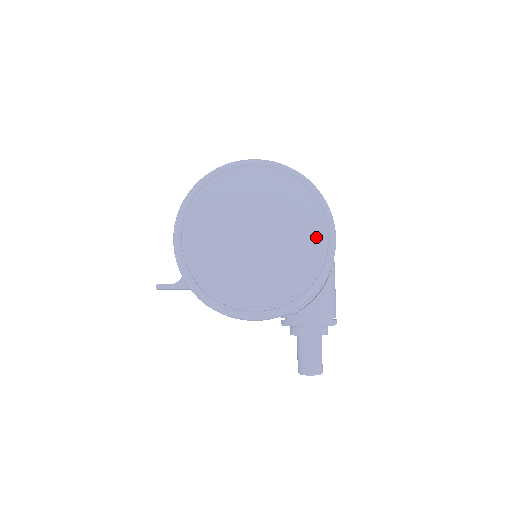
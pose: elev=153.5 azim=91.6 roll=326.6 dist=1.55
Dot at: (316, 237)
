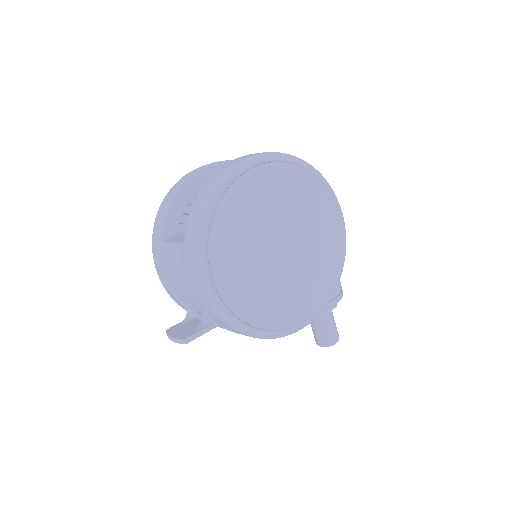
Dot at: (333, 224)
